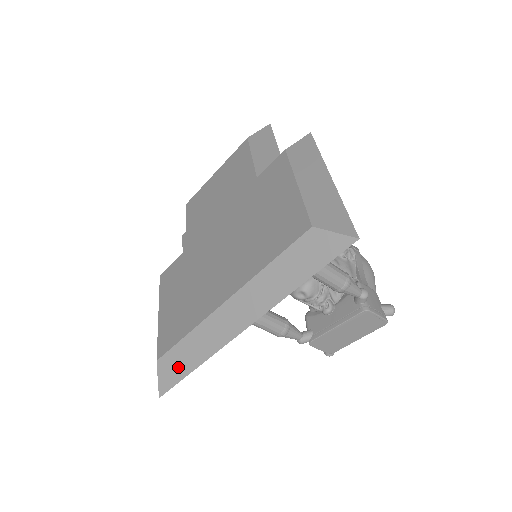
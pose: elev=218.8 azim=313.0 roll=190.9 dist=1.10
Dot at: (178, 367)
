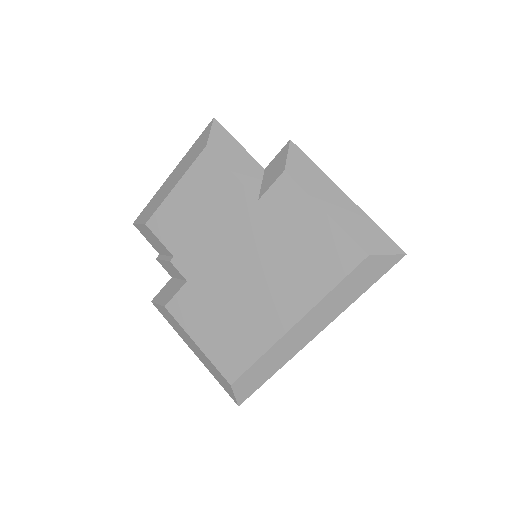
Dot at: (254, 381)
